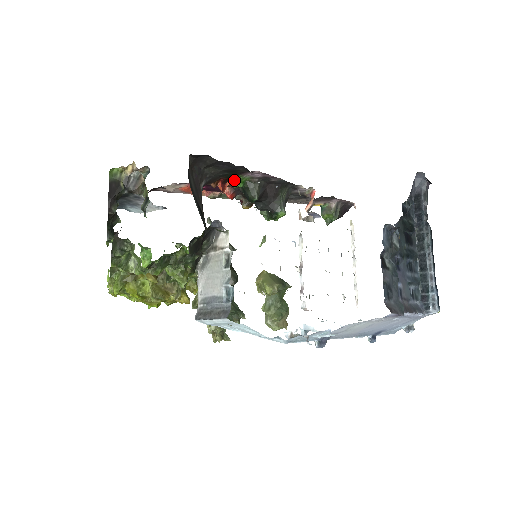
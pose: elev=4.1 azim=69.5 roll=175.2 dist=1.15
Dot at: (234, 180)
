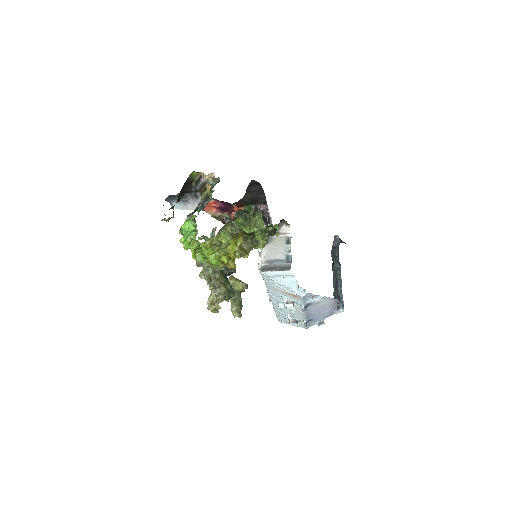
Dot at: (248, 207)
